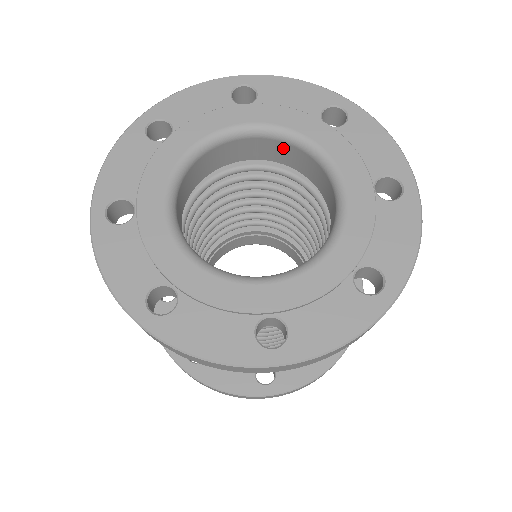
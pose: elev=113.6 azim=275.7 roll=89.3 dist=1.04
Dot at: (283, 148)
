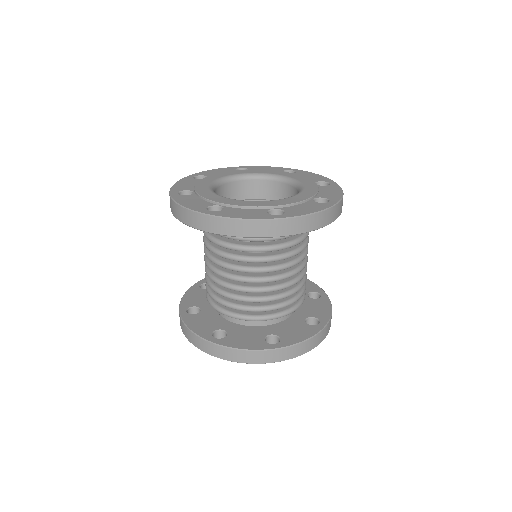
Dot at: (265, 185)
